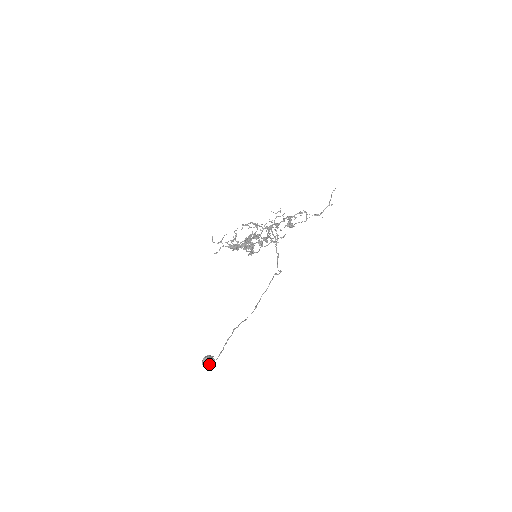
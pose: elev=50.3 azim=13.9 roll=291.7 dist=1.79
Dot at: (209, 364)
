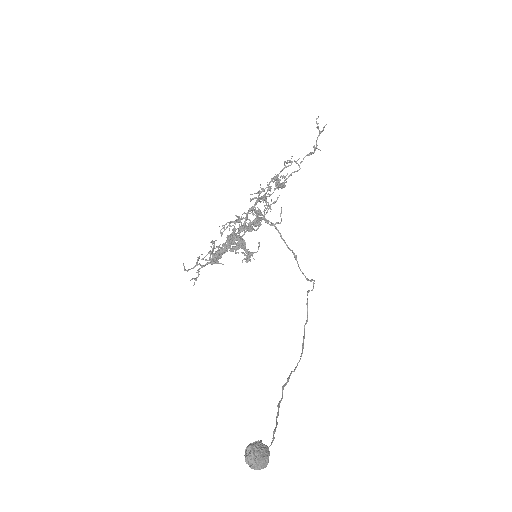
Dot at: (259, 458)
